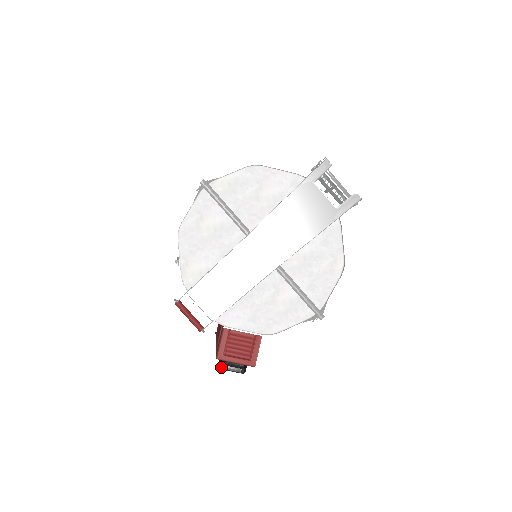
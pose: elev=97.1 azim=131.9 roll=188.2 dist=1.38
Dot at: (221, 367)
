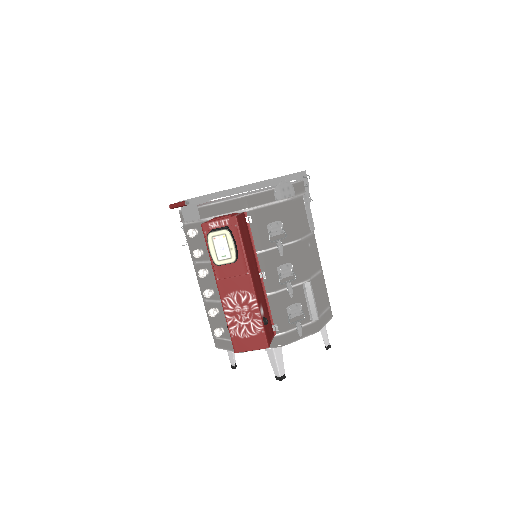
Dot at: (207, 235)
